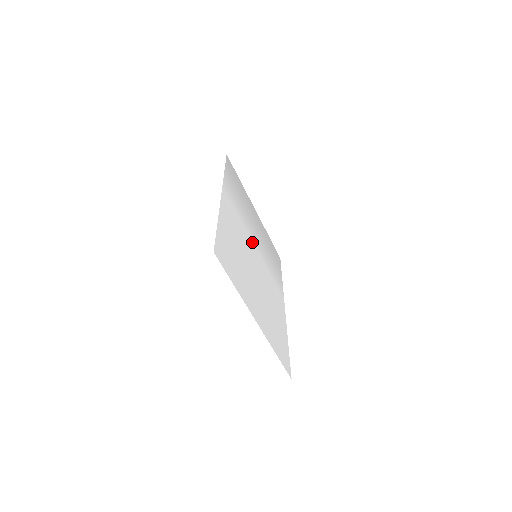
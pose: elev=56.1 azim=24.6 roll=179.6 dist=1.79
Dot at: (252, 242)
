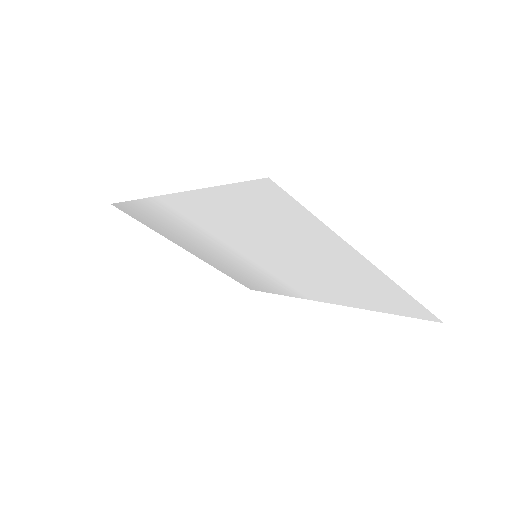
Dot at: (235, 249)
